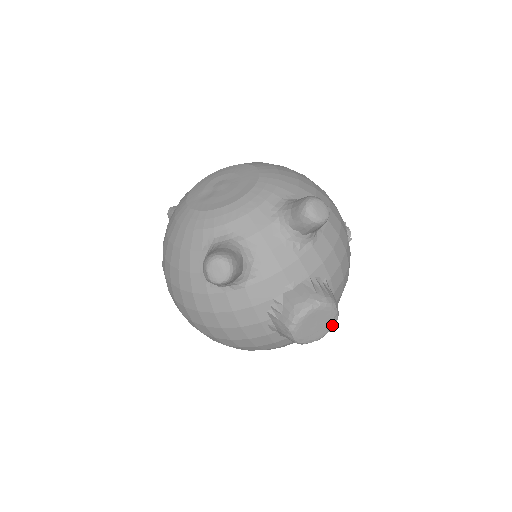
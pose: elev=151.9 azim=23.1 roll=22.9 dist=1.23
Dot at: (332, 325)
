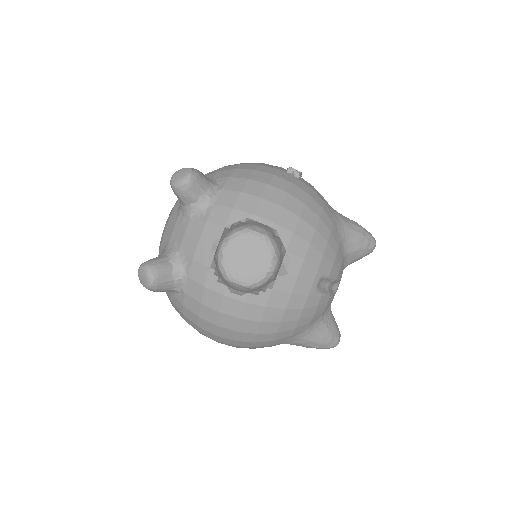
Dot at: (268, 248)
